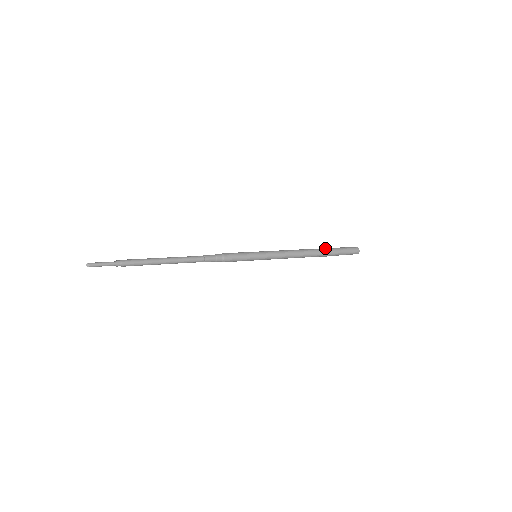
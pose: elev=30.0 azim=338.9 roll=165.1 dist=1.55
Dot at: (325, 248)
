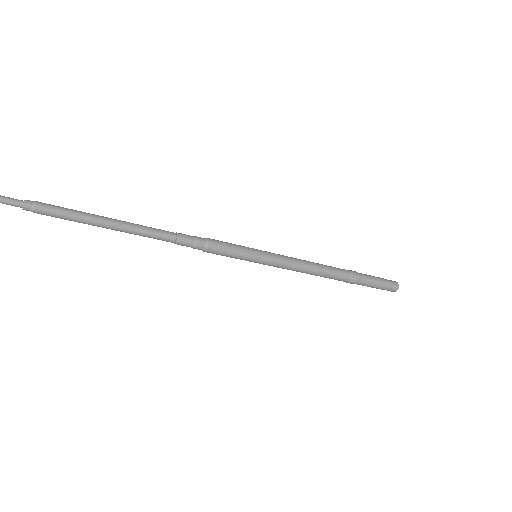
Dot at: (356, 273)
